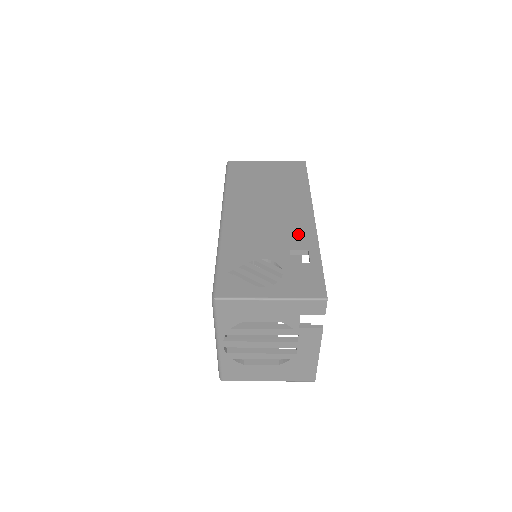
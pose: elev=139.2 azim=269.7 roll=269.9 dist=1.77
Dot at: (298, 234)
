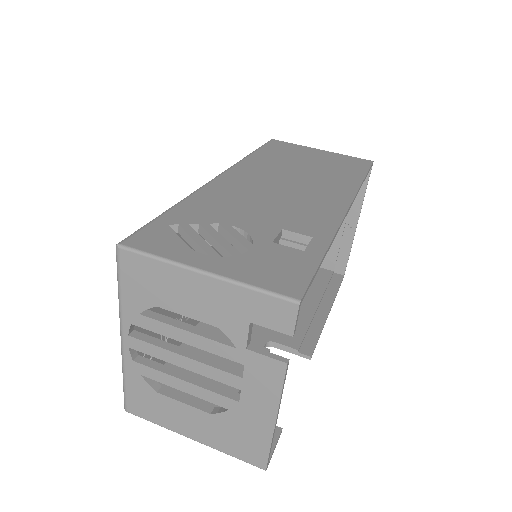
Dot at: (310, 217)
